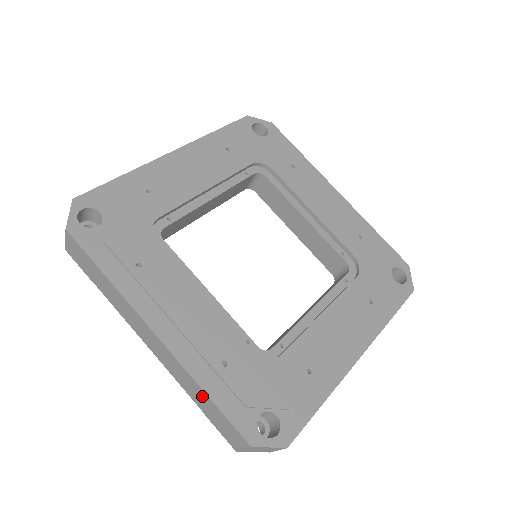
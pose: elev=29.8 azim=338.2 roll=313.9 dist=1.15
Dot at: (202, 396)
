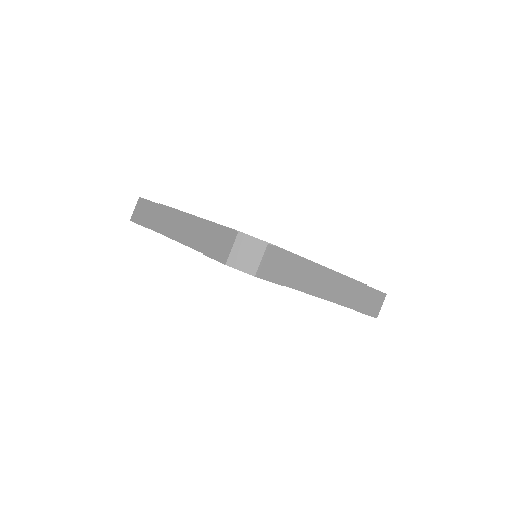
Dot at: (205, 230)
